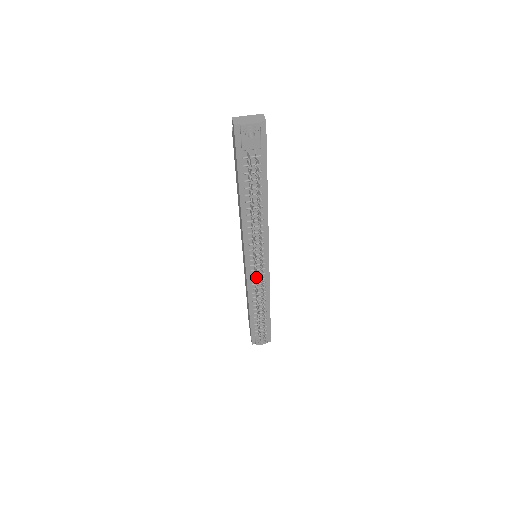
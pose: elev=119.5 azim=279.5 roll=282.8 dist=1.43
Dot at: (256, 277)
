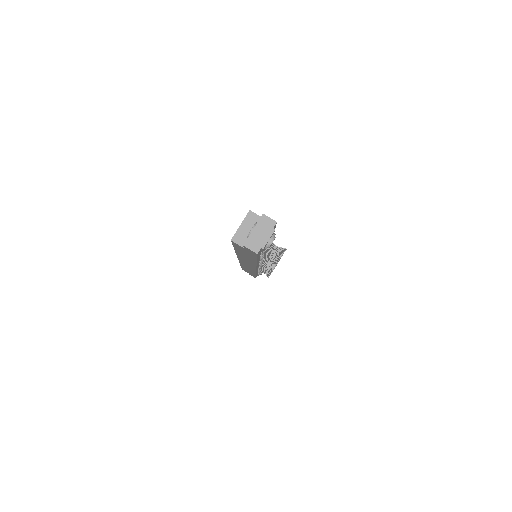
Dot at: (272, 271)
